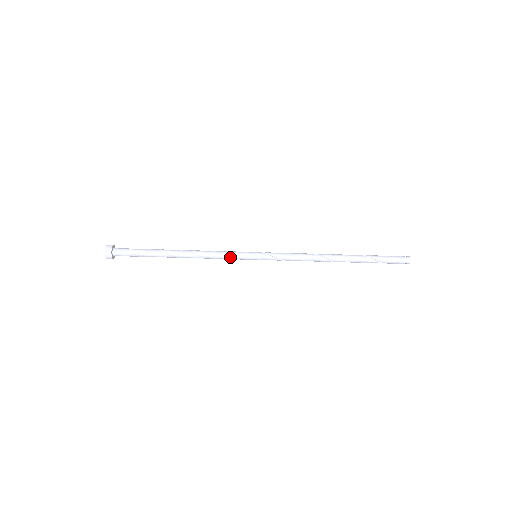
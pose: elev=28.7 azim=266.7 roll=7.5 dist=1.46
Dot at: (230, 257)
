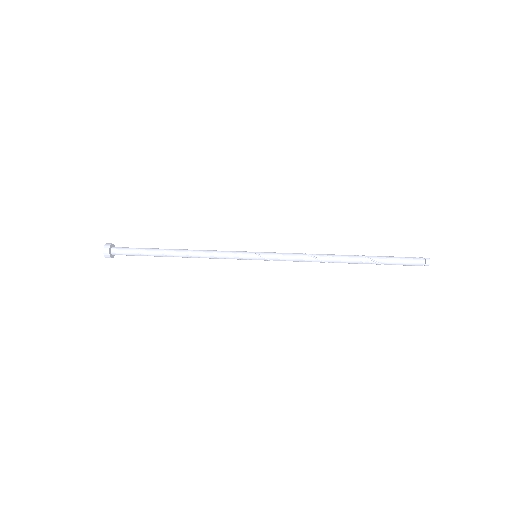
Dot at: occluded
